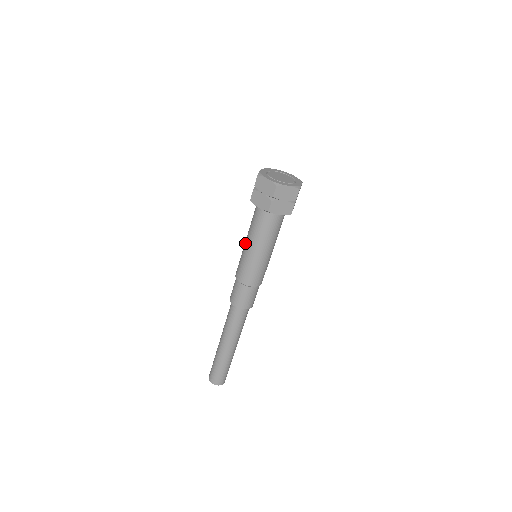
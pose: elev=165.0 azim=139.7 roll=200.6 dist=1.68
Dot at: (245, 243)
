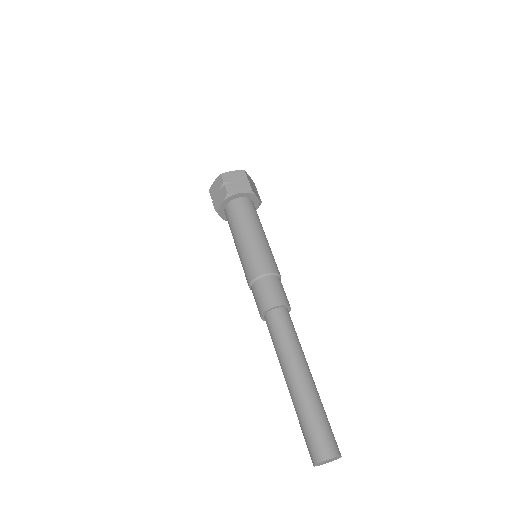
Dot at: (243, 239)
